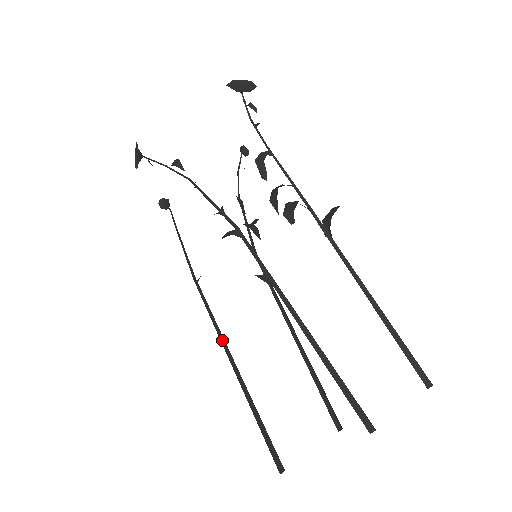
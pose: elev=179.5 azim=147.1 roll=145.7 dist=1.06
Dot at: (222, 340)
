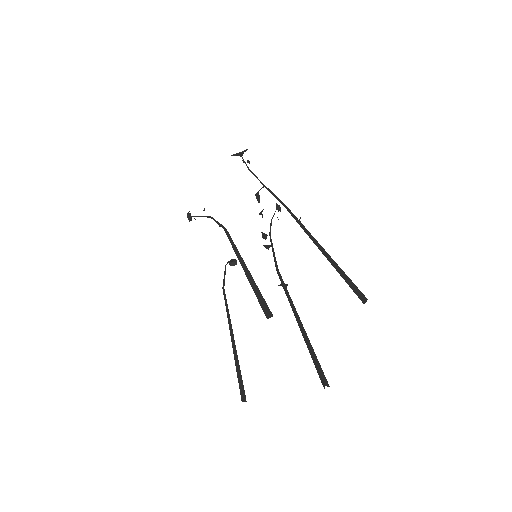
Dot at: (228, 320)
